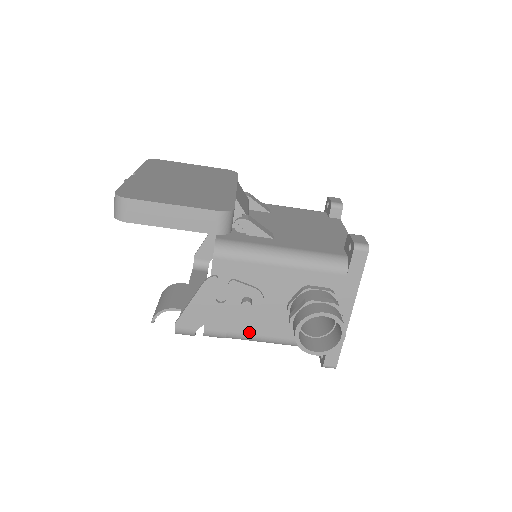
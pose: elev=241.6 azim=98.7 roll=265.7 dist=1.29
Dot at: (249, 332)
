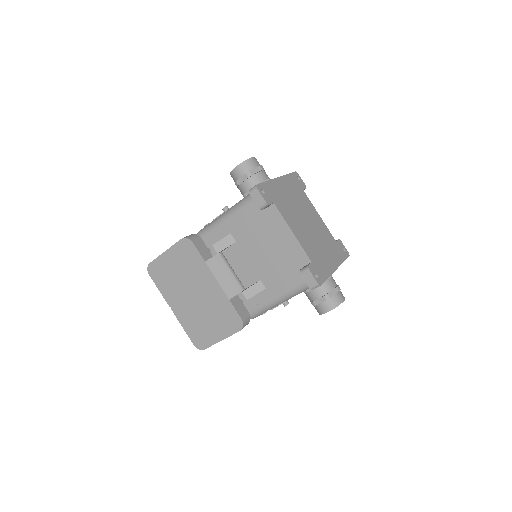
Dot at: occluded
